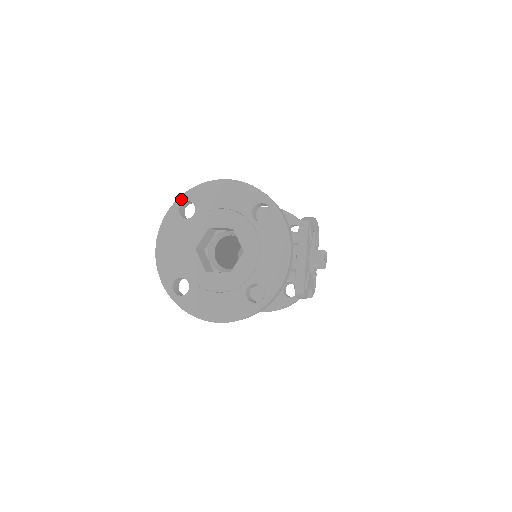
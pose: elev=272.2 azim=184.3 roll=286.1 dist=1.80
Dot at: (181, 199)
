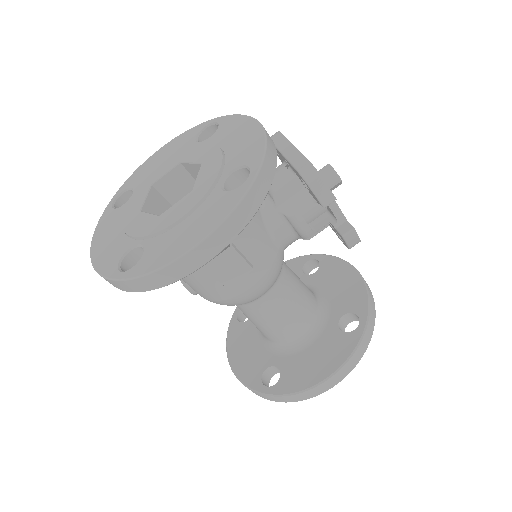
Dot at: (114, 197)
